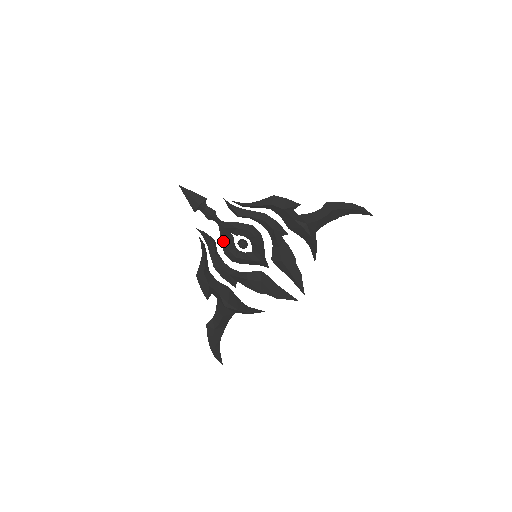
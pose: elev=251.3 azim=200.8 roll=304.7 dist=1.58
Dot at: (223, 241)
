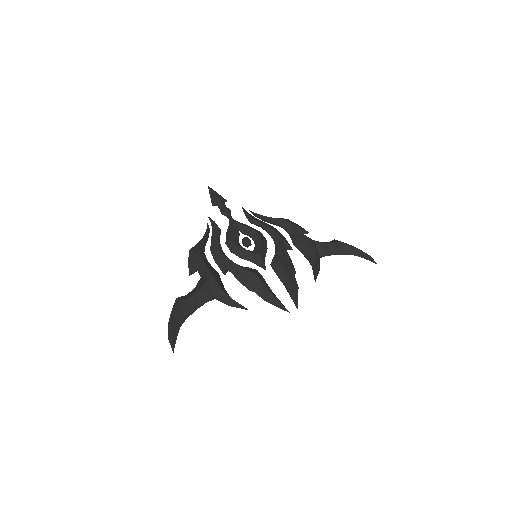
Dot at: (229, 232)
